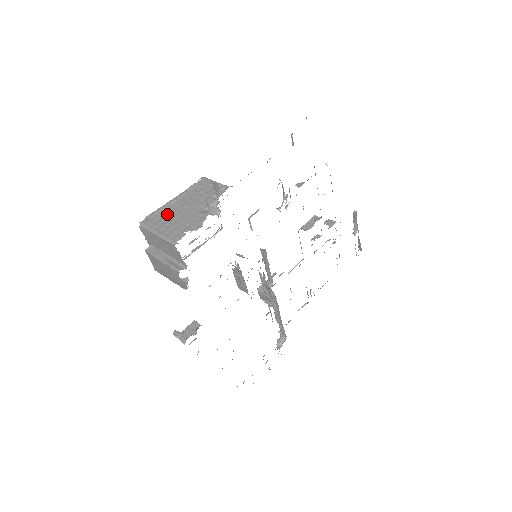
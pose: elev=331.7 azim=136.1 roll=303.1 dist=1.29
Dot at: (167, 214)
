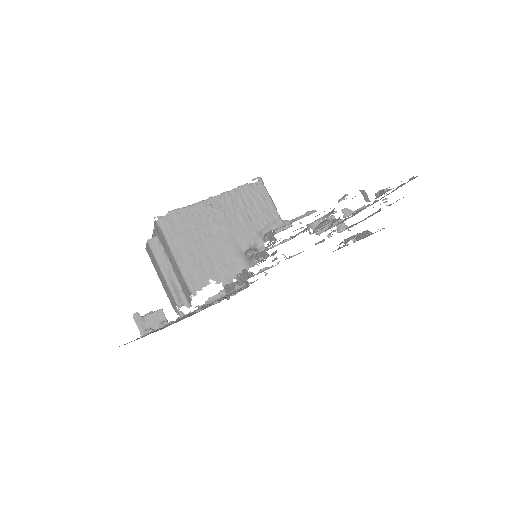
Dot at: (197, 226)
